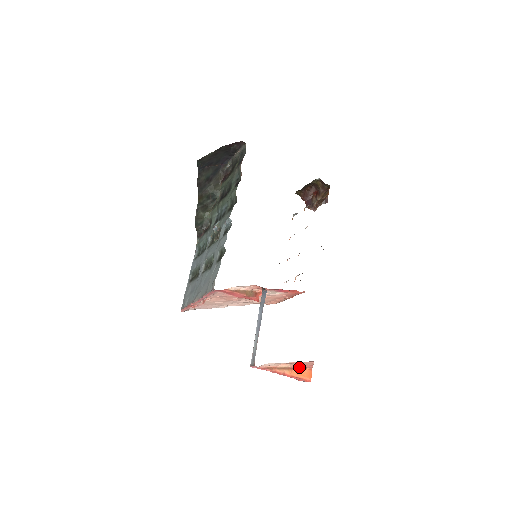
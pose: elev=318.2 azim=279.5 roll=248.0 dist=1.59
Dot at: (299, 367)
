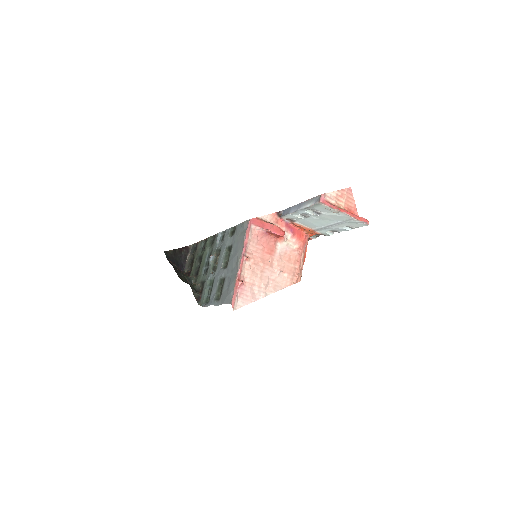
Dot at: occluded
